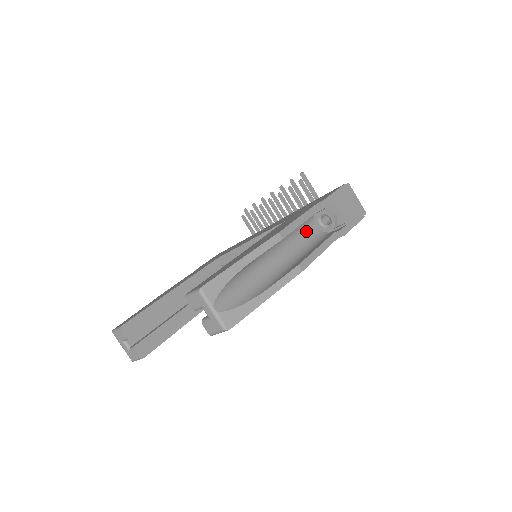
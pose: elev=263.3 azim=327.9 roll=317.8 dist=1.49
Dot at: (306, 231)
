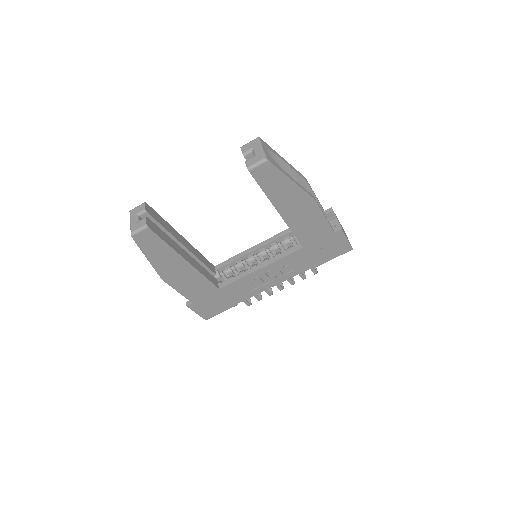
Dot at: occluded
